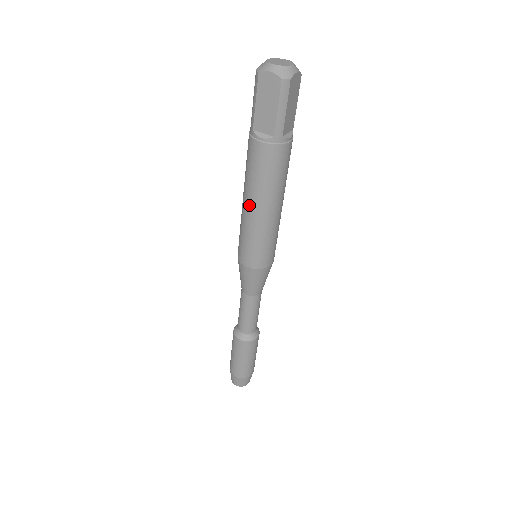
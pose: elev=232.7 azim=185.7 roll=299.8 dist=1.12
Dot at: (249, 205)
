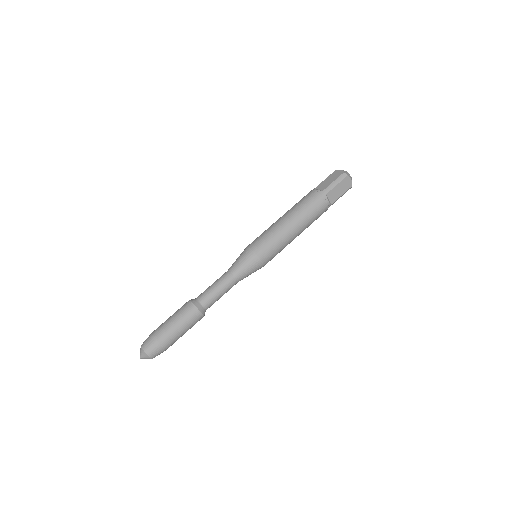
Dot at: (283, 216)
